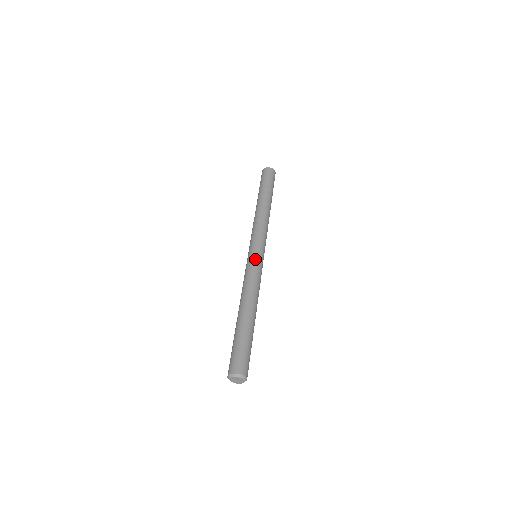
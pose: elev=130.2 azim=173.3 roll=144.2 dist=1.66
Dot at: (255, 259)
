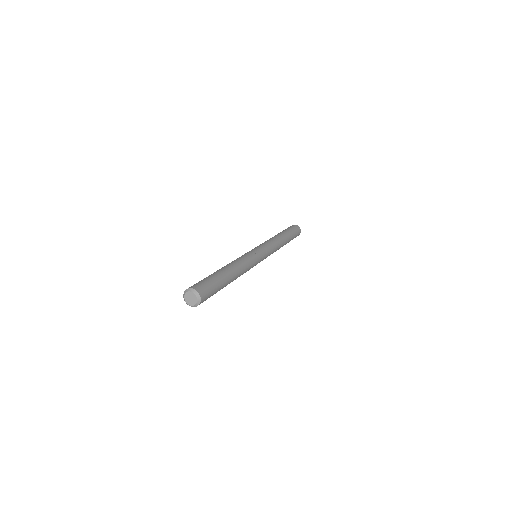
Dot at: (256, 253)
